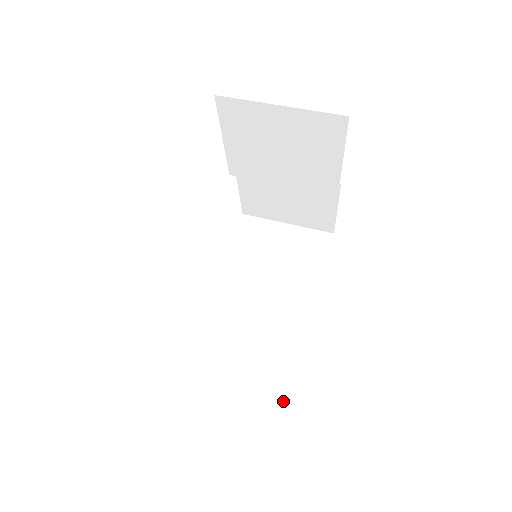
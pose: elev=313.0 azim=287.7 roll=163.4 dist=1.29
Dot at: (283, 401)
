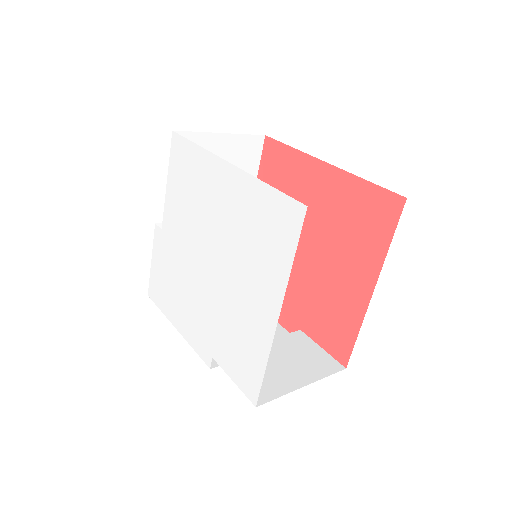
Dot at: (342, 369)
